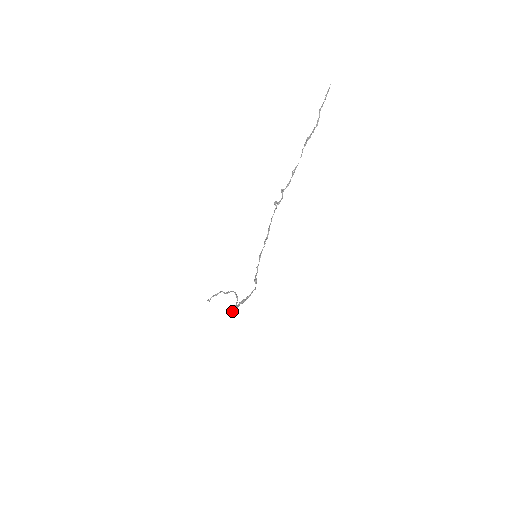
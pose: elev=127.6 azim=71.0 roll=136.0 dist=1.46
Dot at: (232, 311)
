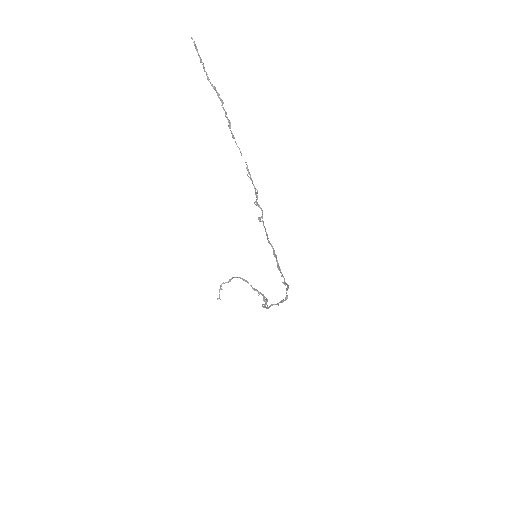
Dot at: (264, 304)
